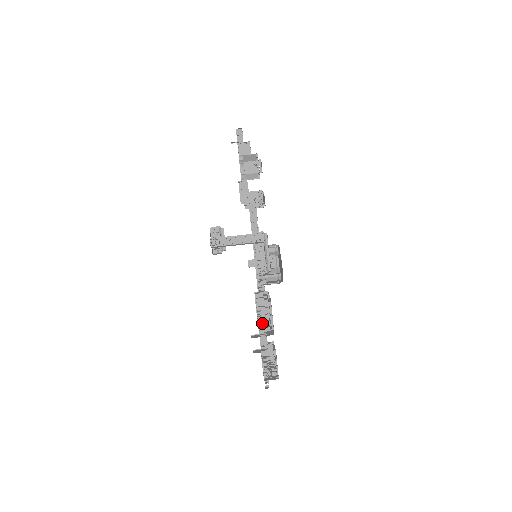
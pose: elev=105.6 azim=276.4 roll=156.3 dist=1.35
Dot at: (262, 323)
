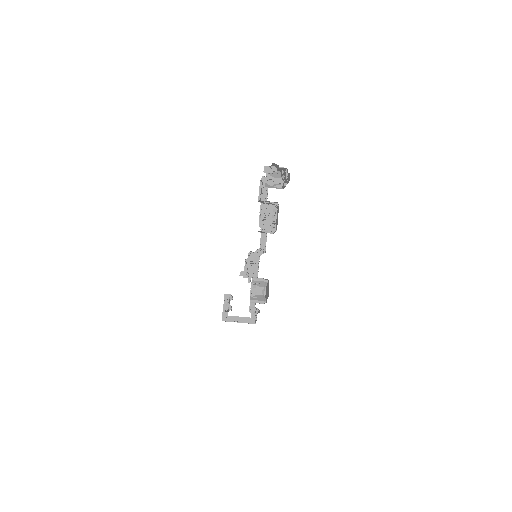
Dot at: occluded
